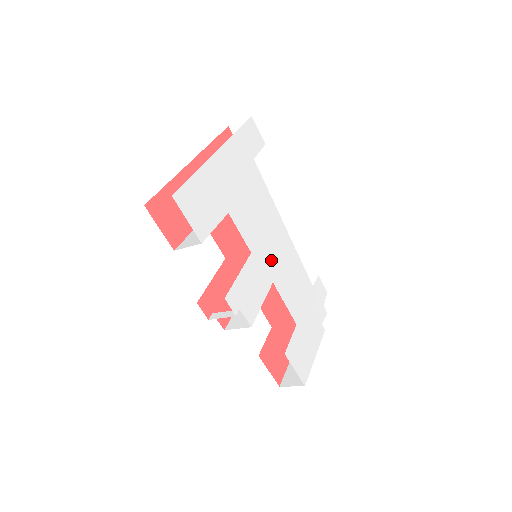
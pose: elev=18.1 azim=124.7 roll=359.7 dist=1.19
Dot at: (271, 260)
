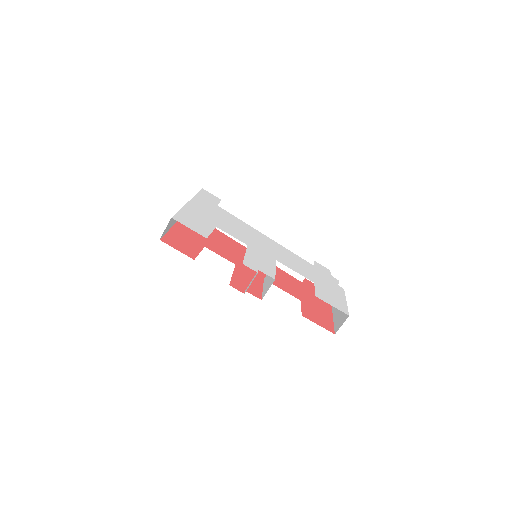
Dot at: (266, 250)
